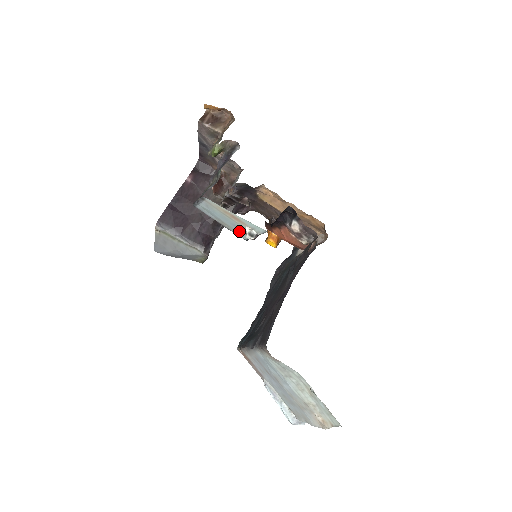
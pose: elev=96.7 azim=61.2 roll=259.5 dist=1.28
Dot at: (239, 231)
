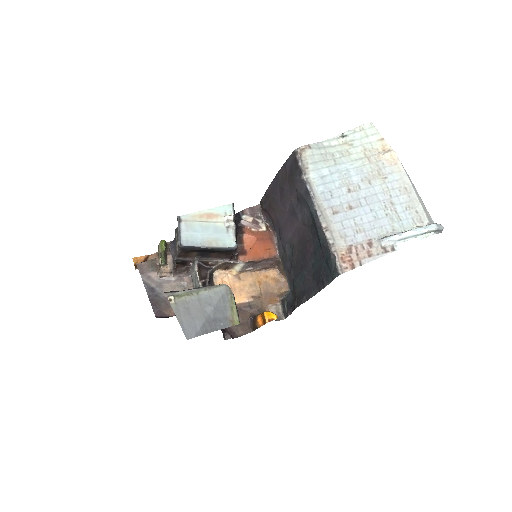
Dot at: (224, 237)
